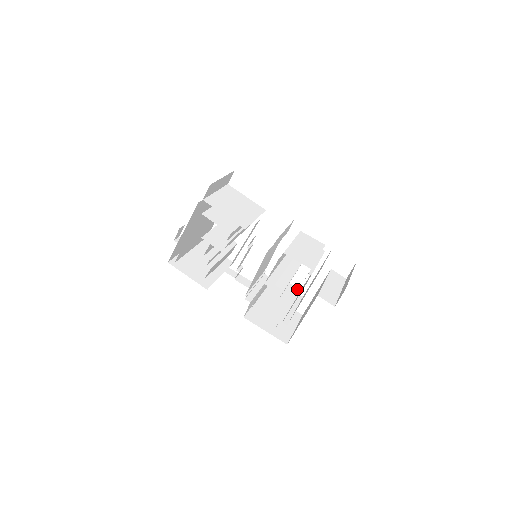
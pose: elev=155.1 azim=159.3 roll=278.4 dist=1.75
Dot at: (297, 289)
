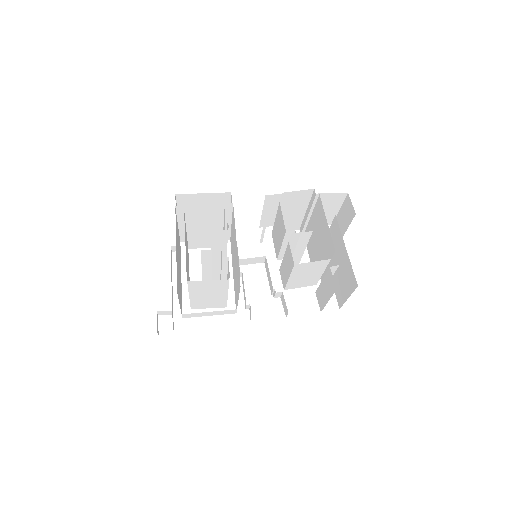
Dot at: (313, 284)
